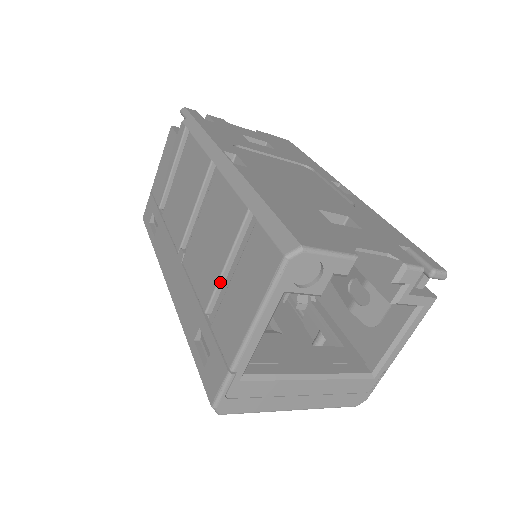
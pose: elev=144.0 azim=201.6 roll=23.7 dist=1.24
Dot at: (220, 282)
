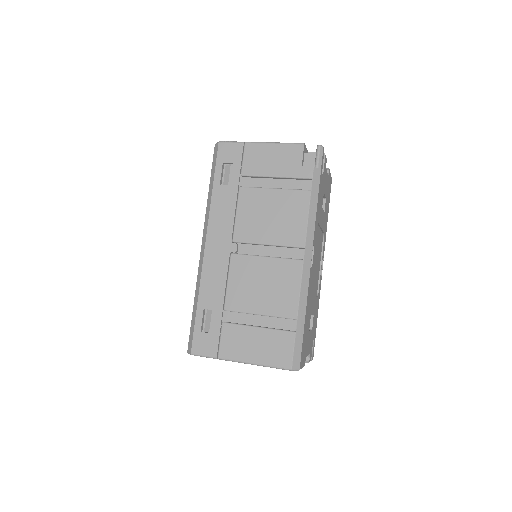
Dot at: (248, 313)
